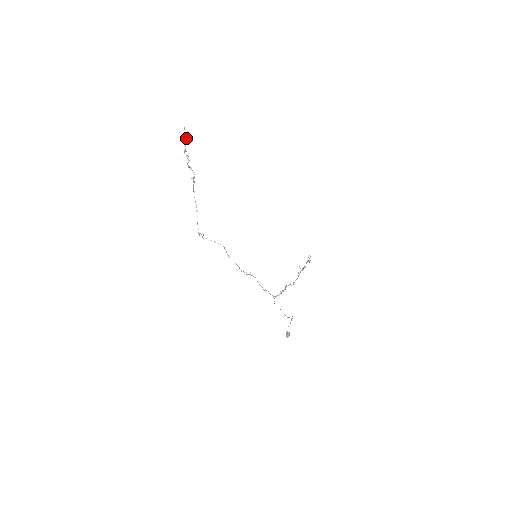
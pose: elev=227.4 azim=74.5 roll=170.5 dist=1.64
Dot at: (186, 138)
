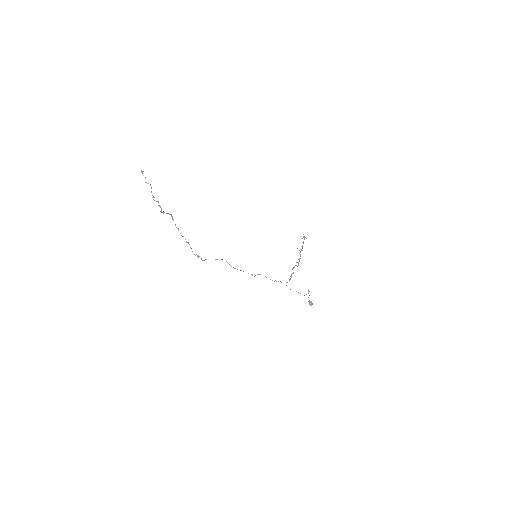
Dot at: (148, 183)
